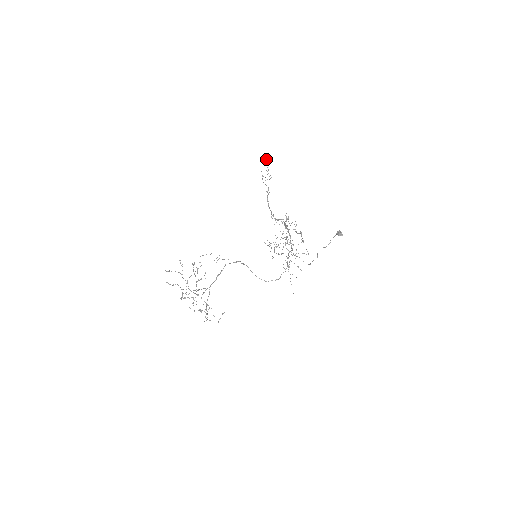
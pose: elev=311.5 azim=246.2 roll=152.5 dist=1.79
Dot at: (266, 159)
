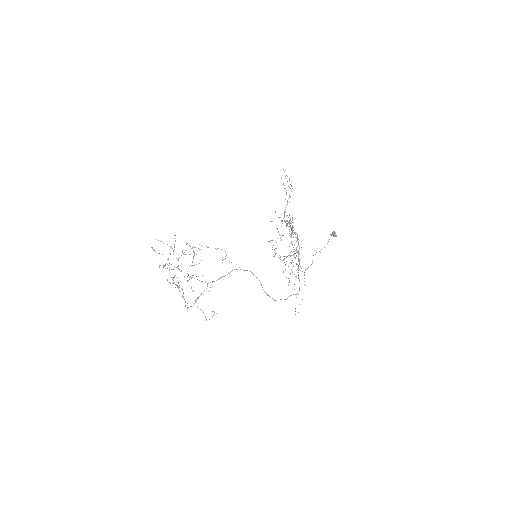
Dot at: occluded
